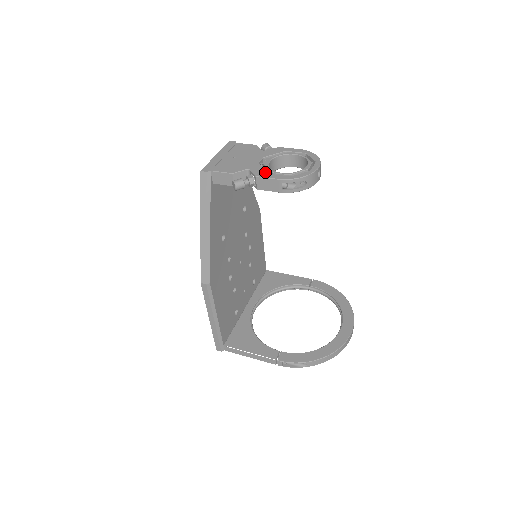
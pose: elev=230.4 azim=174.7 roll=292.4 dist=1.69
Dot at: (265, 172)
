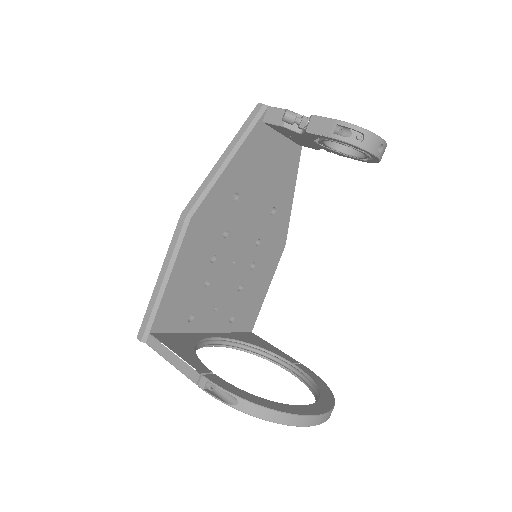
Dot at: occluded
